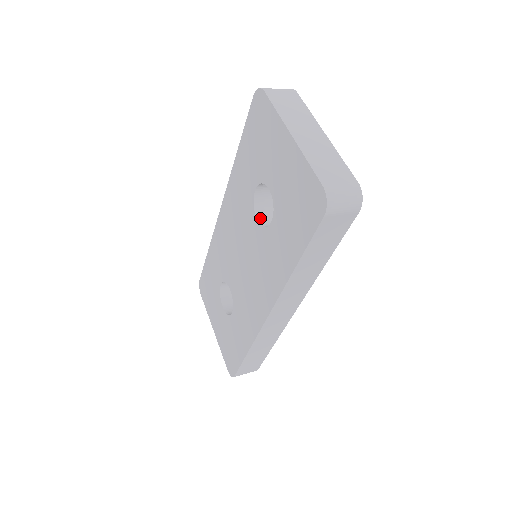
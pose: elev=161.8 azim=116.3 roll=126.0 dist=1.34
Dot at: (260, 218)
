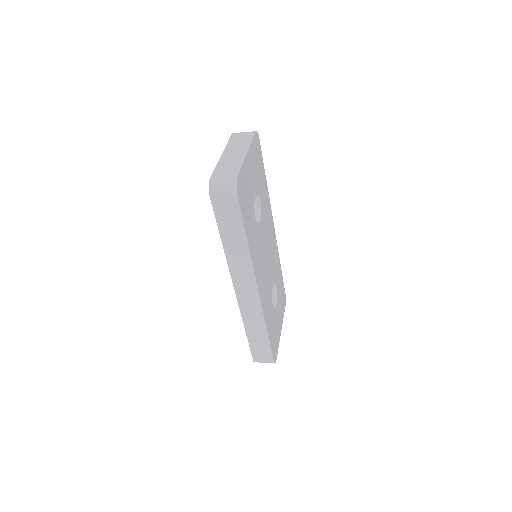
Dot at: occluded
